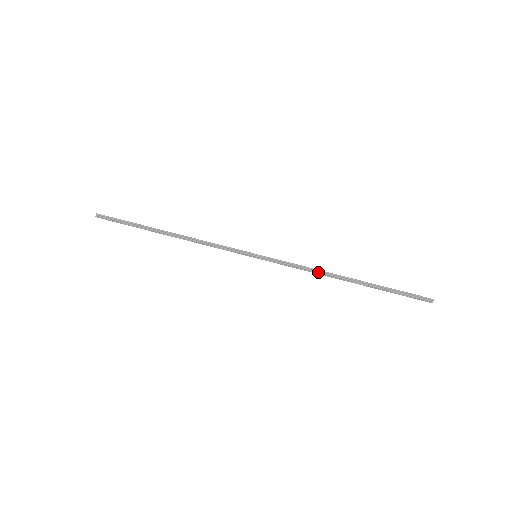
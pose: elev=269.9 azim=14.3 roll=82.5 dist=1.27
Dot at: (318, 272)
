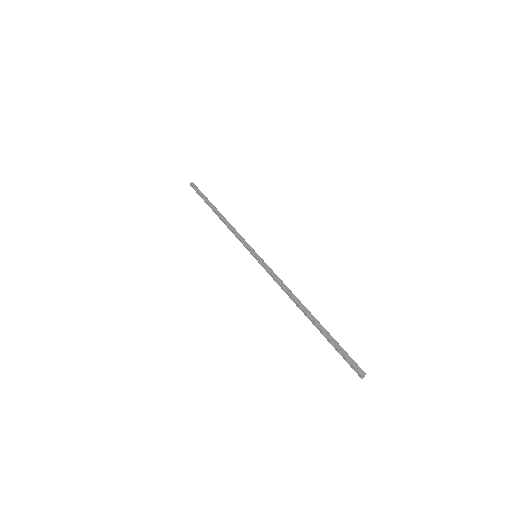
Dot at: (287, 293)
